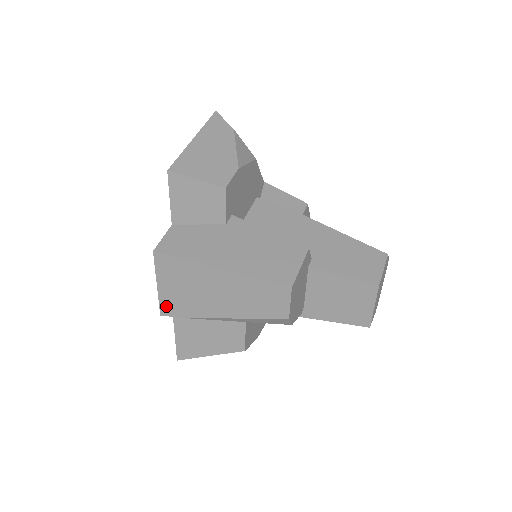
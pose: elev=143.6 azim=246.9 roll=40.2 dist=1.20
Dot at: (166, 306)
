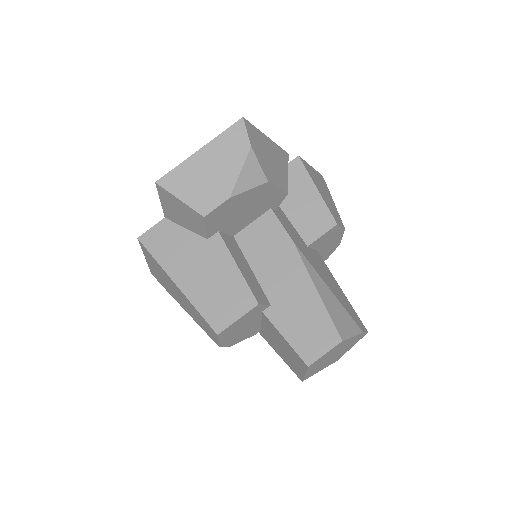
Dot at: (153, 272)
